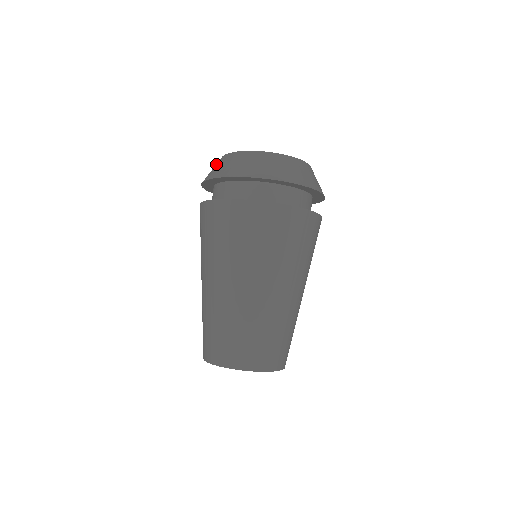
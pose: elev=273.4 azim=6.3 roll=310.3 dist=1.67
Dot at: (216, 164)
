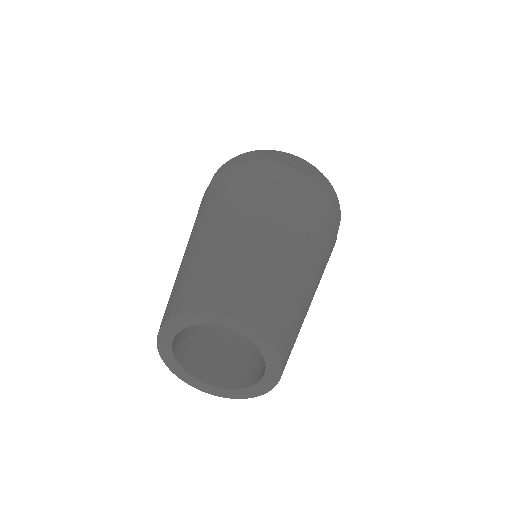
Dot at: occluded
